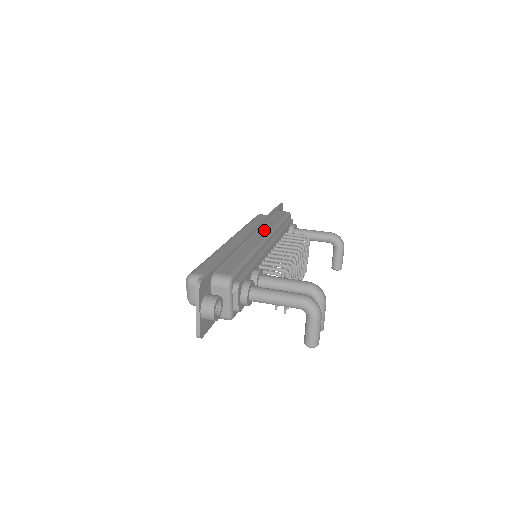
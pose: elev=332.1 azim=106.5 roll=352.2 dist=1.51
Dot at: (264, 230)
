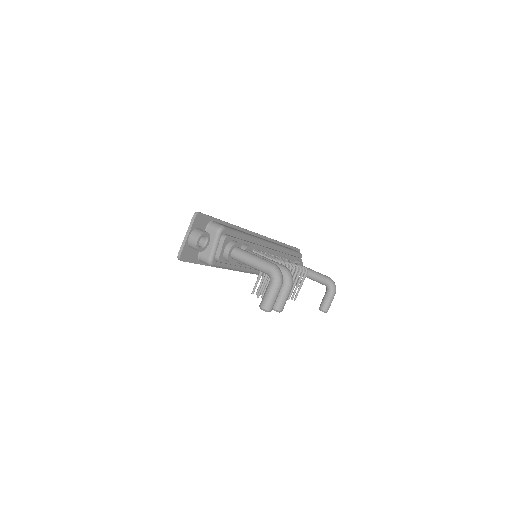
Dot at: occluded
